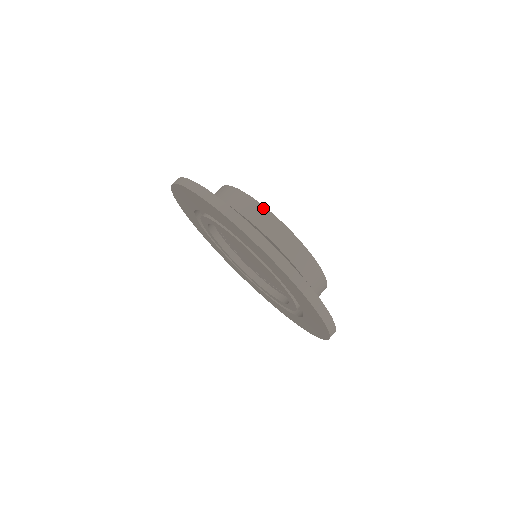
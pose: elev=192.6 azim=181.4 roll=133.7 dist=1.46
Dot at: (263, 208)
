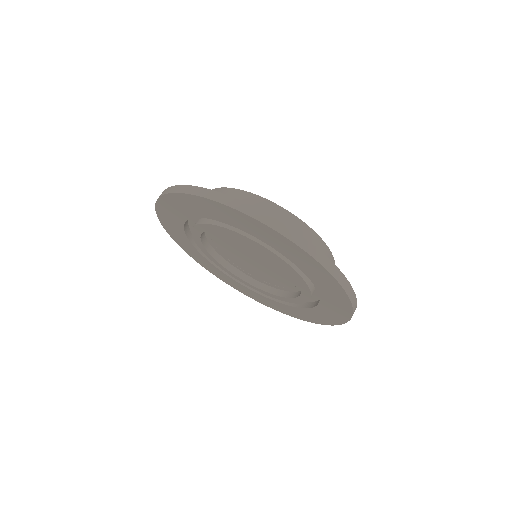
Dot at: (228, 189)
